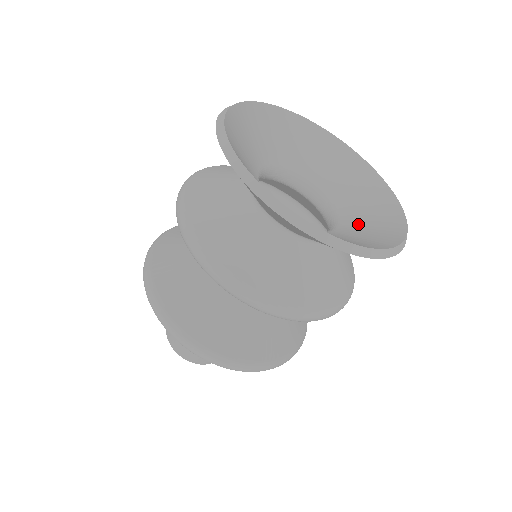
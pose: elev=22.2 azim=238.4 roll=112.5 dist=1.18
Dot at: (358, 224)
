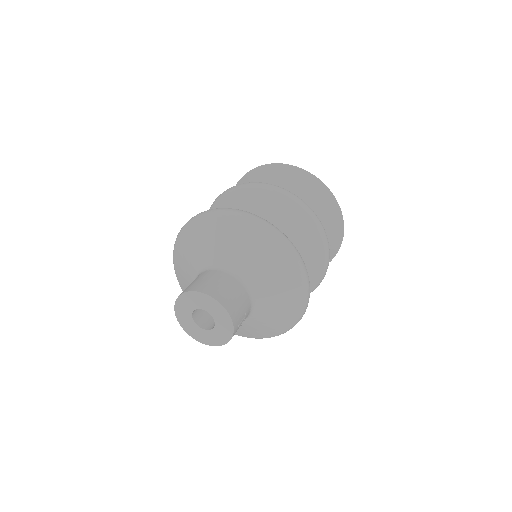
Dot at: occluded
